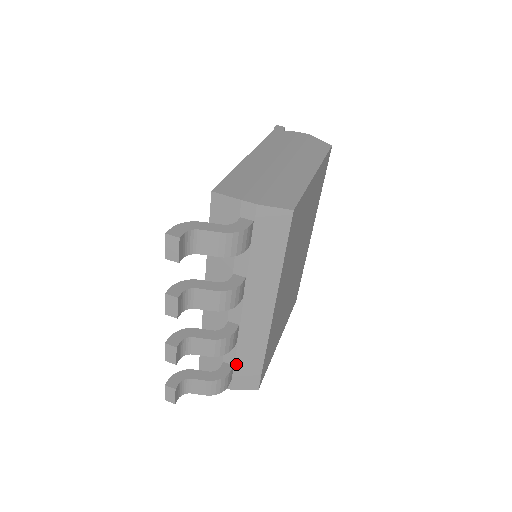
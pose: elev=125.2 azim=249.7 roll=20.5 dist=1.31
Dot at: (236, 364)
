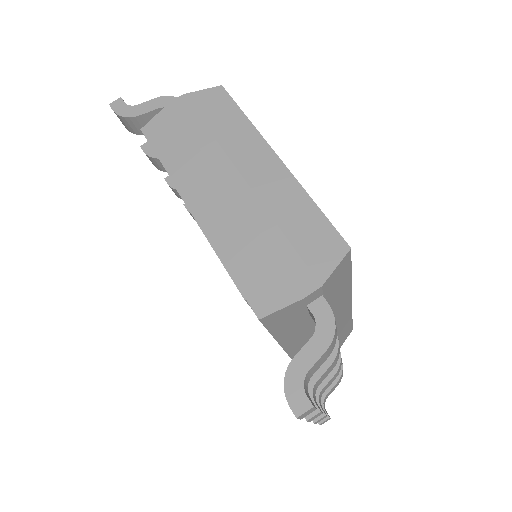
Dot at: occluded
